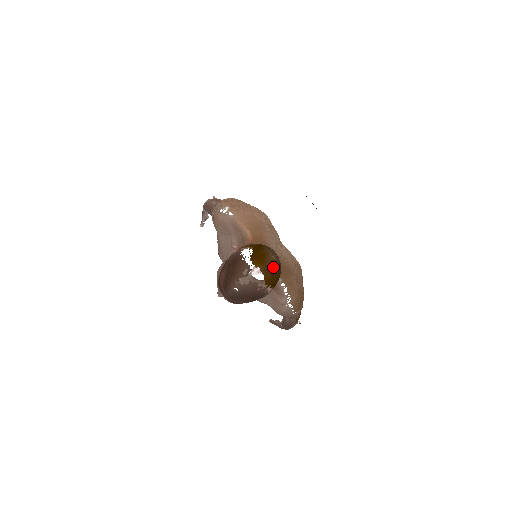
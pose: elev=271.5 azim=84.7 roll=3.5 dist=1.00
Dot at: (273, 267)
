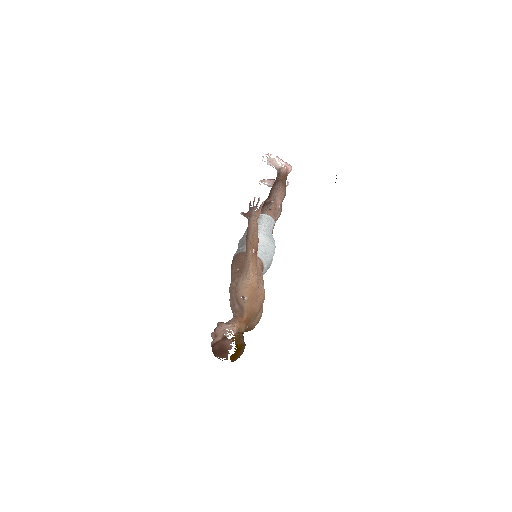
Dot at: occluded
